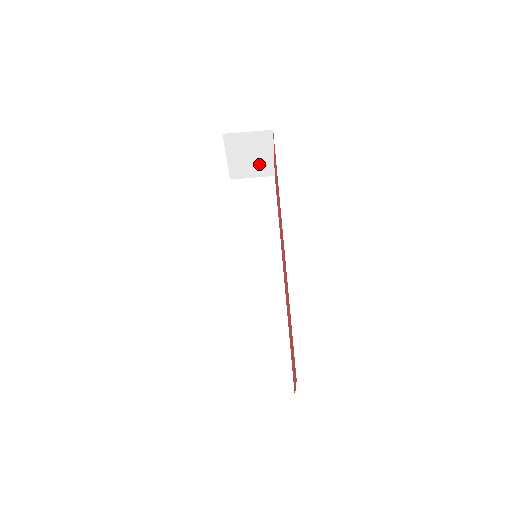
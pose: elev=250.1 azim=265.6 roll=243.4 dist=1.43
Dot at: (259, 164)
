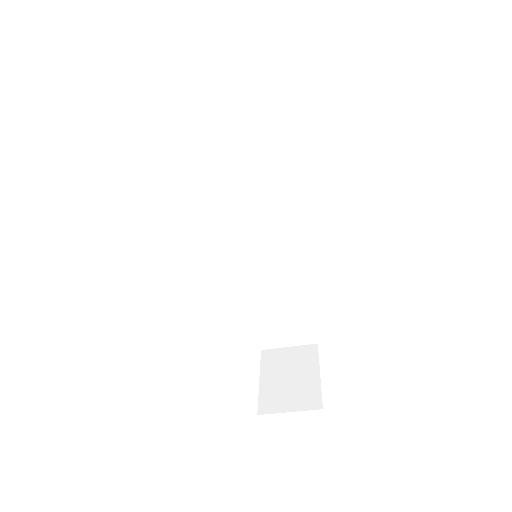
Dot at: occluded
